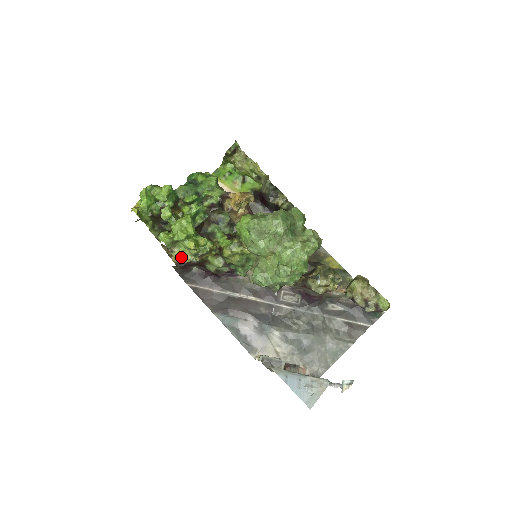
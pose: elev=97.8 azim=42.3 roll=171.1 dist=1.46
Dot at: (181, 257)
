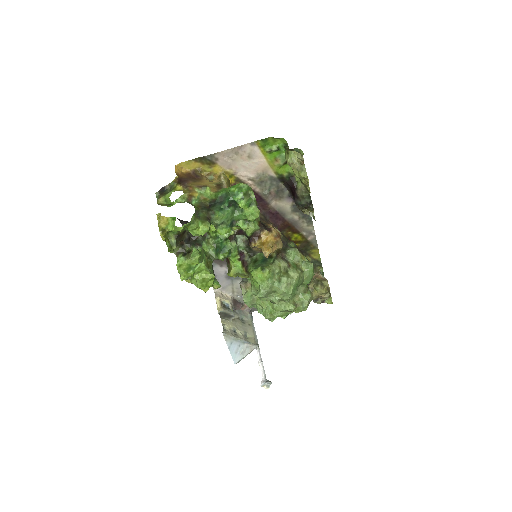
Dot at: (191, 283)
